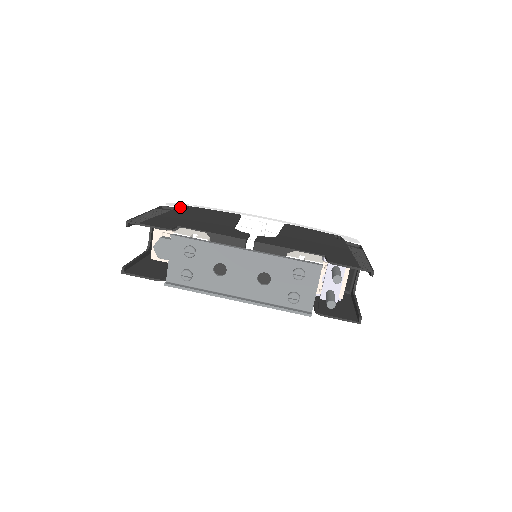
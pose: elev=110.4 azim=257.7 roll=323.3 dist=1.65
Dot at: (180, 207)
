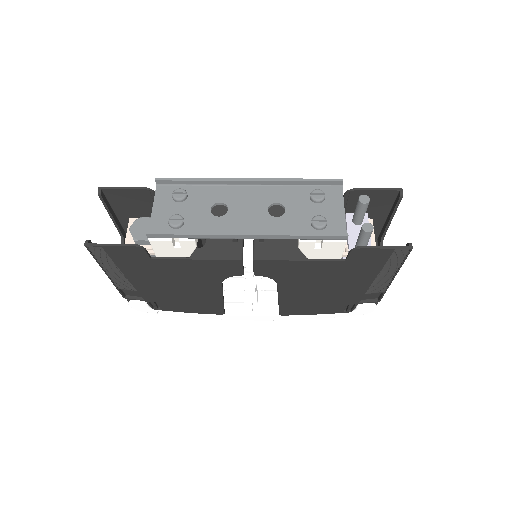
Dot at: occluded
